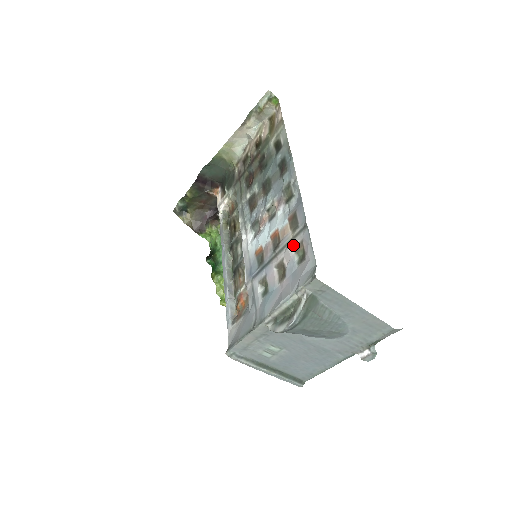
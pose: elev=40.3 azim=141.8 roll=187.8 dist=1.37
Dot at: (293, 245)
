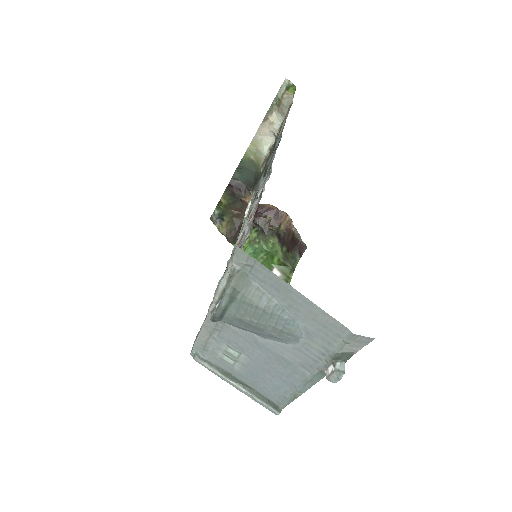
Dot at: occluded
